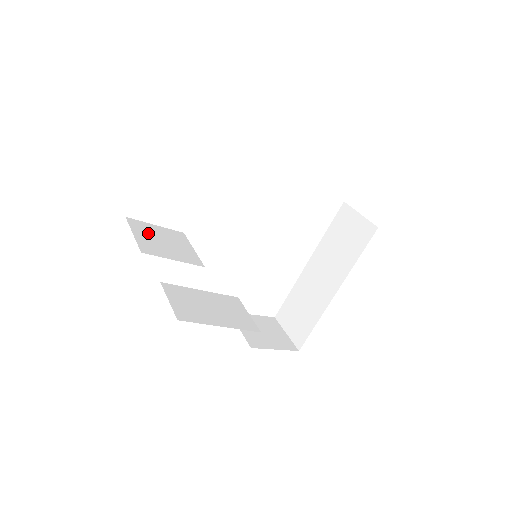
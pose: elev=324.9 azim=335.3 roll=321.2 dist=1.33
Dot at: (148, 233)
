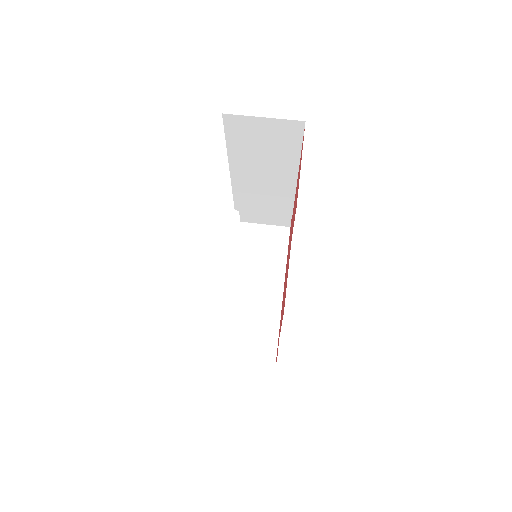
Dot at: occluded
